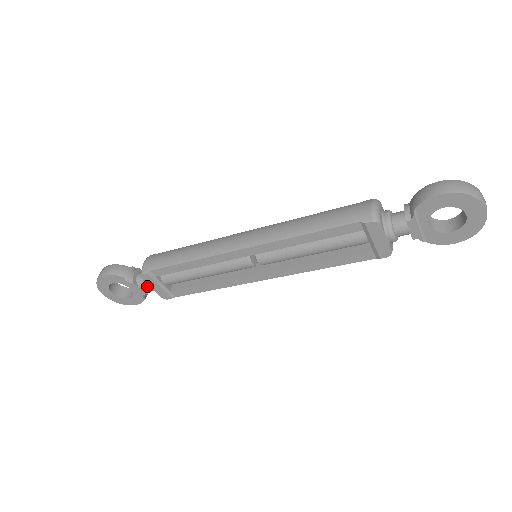
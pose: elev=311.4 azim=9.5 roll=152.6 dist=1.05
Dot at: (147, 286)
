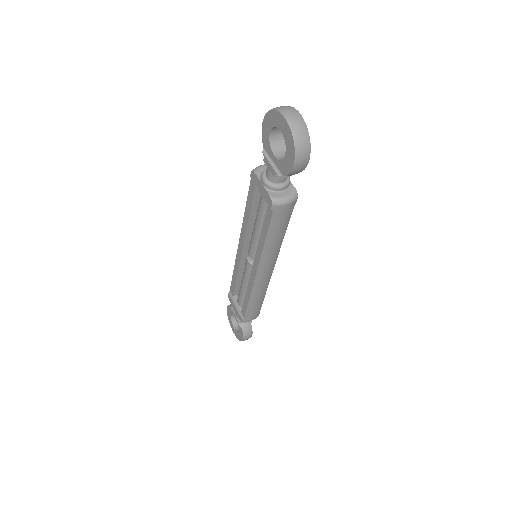
Dot at: (233, 308)
